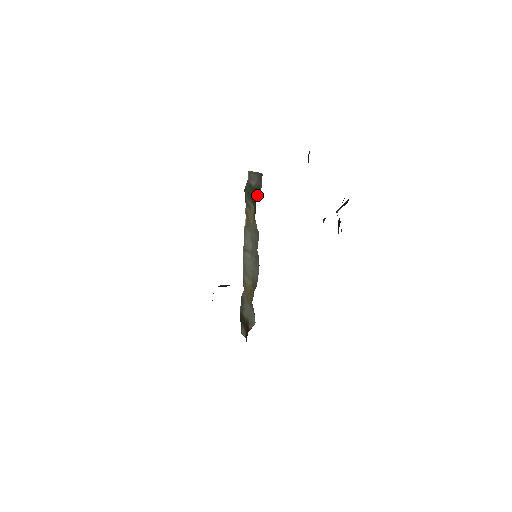
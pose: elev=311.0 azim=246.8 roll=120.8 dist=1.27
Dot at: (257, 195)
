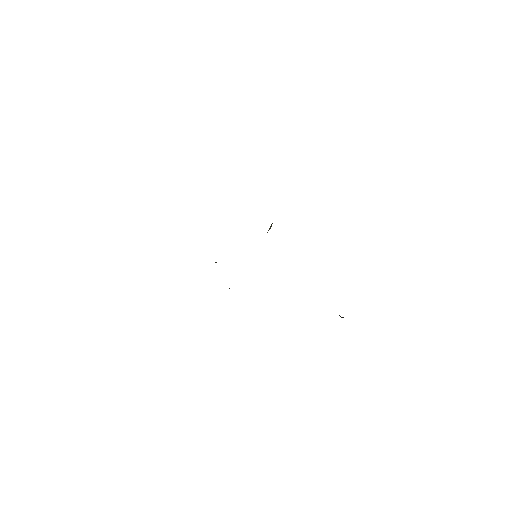
Dot at: occluded
